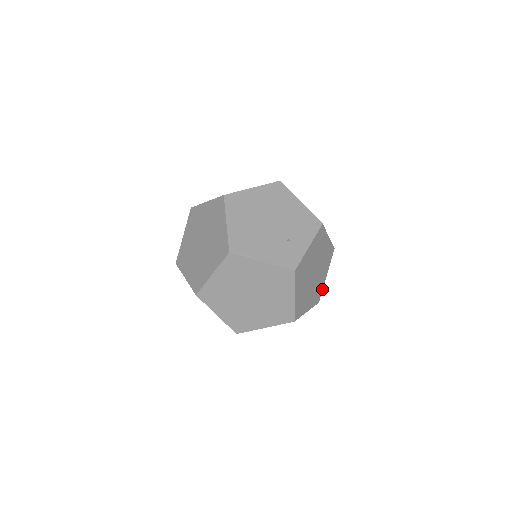
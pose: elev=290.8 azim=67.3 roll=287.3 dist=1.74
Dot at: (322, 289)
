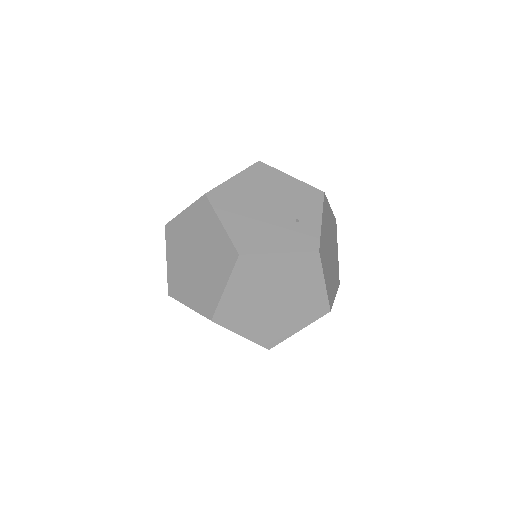
Dot at: (338, 268)
